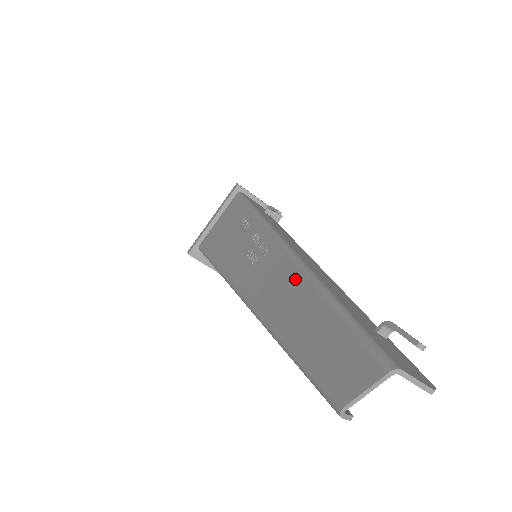
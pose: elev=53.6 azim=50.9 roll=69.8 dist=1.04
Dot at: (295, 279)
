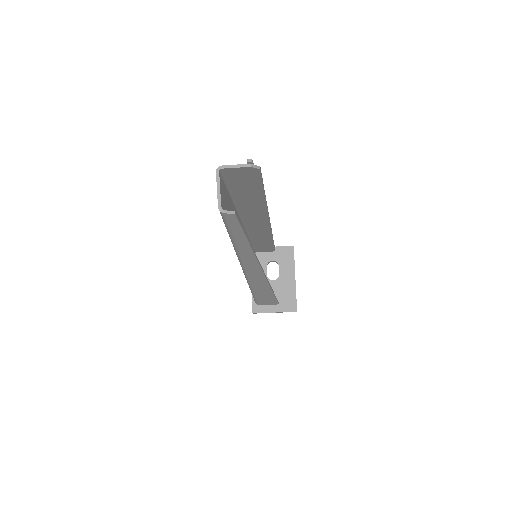
Dot at: occluded
